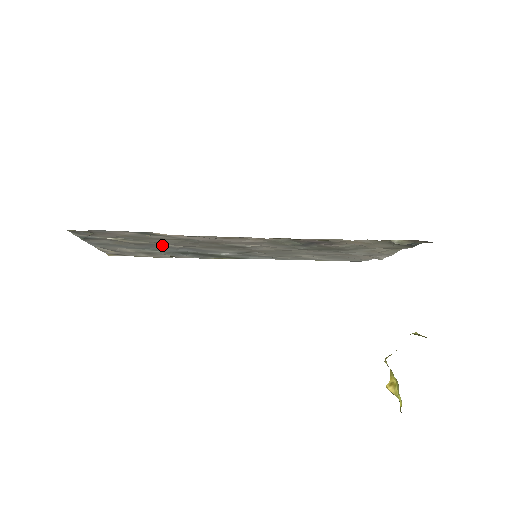
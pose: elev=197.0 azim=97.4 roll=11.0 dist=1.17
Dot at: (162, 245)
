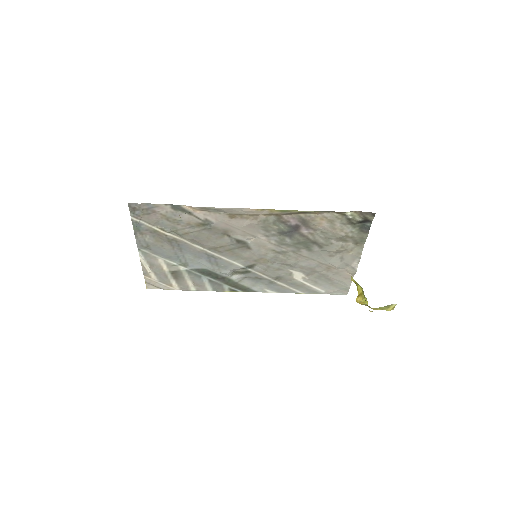
Dot at: (188, 246)
